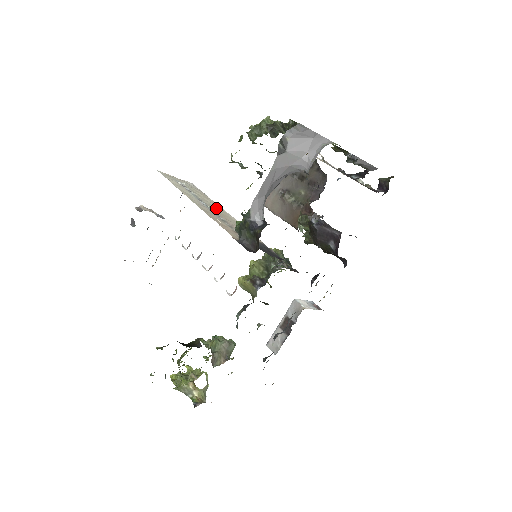
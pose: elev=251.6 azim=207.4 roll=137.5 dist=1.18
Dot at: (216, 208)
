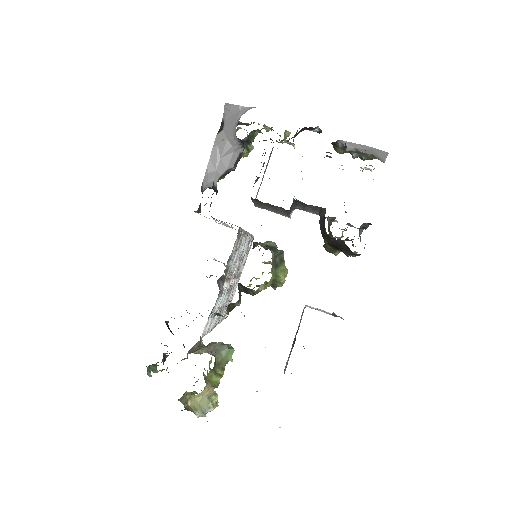
Dot at: occluded
